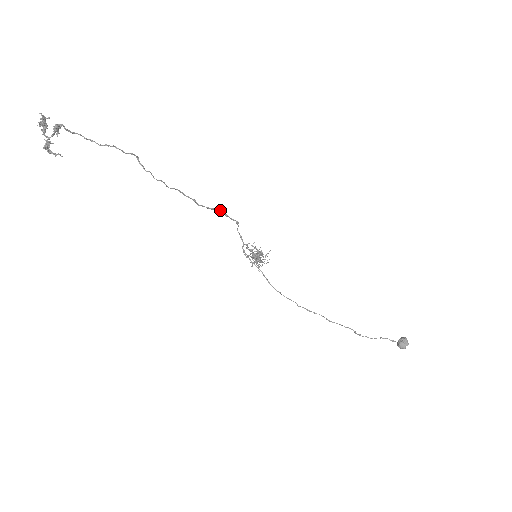
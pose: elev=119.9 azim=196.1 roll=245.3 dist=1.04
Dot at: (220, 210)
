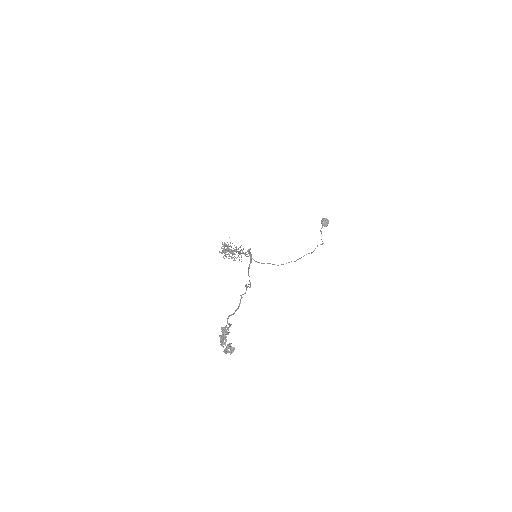
Dot at: (251, 255)
